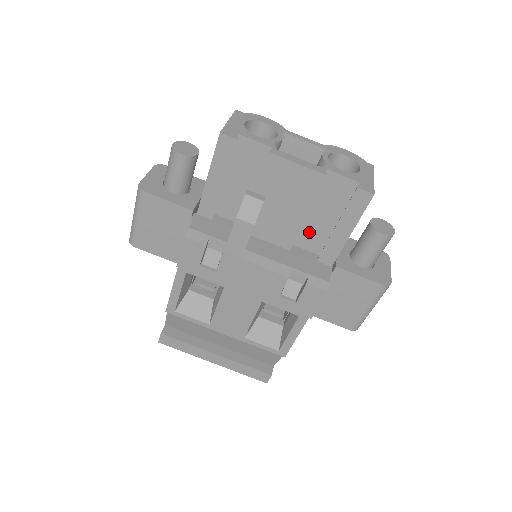
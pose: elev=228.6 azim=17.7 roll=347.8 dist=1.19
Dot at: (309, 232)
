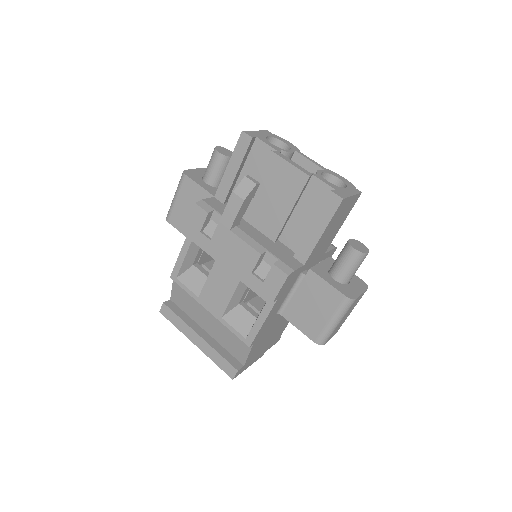
Dot at: (294, 231)
